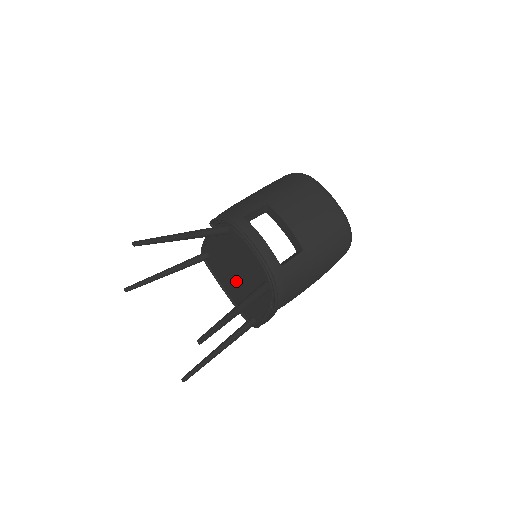
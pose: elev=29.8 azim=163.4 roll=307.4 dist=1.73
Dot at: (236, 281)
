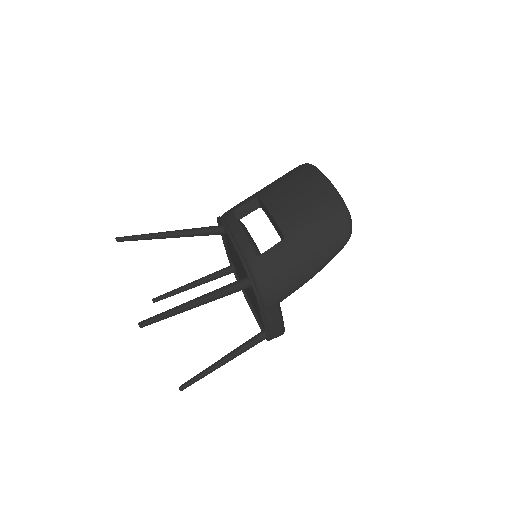
Dot at: (247, 288)
